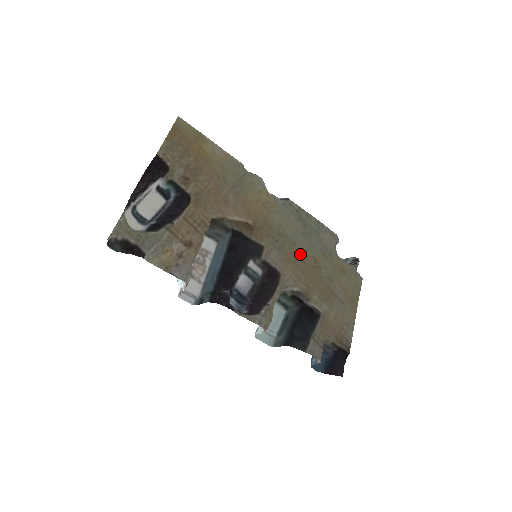
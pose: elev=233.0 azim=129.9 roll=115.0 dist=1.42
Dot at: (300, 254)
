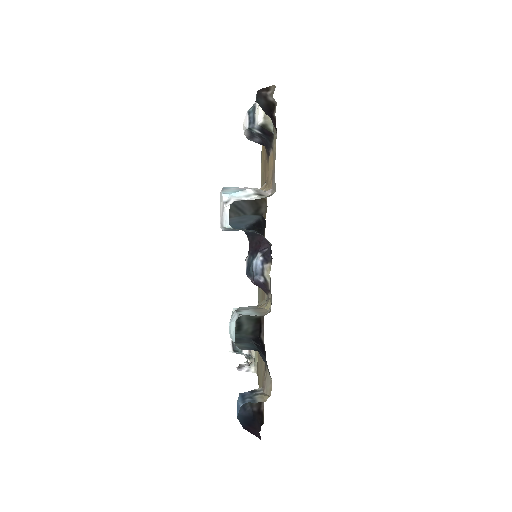
Dot at: occluded
